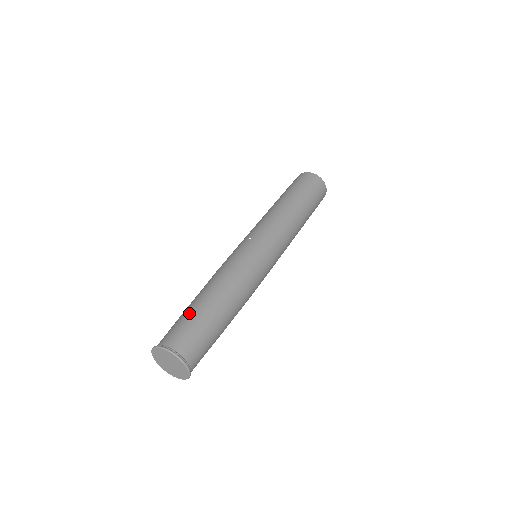
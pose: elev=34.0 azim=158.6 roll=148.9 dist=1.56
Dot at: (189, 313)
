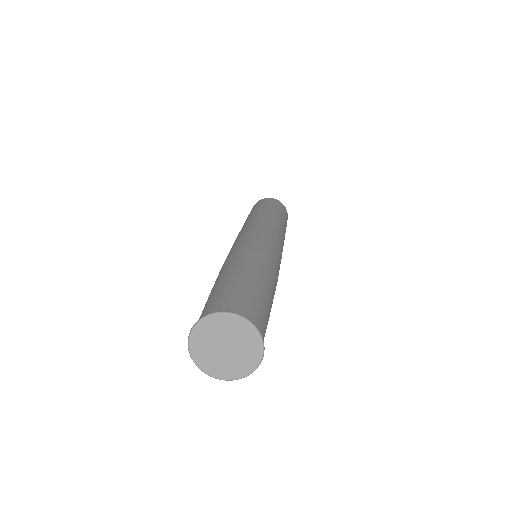
Dot at: occluded
